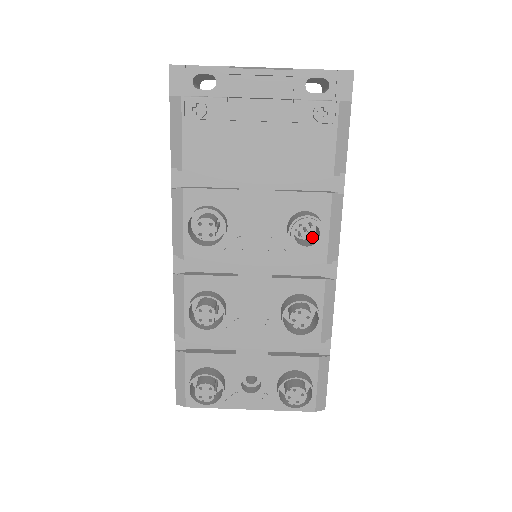
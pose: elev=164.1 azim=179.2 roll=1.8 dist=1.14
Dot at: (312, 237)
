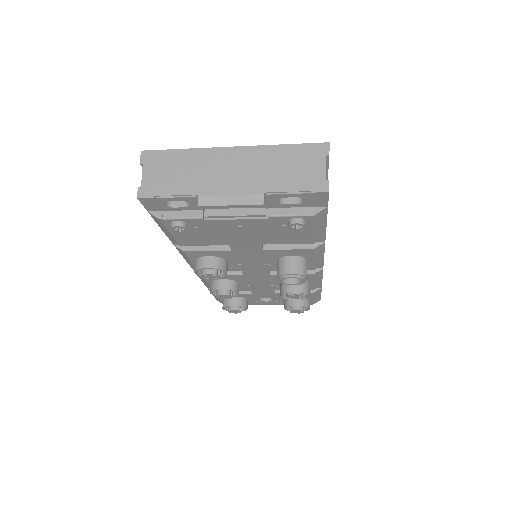
Dot at: occluded
